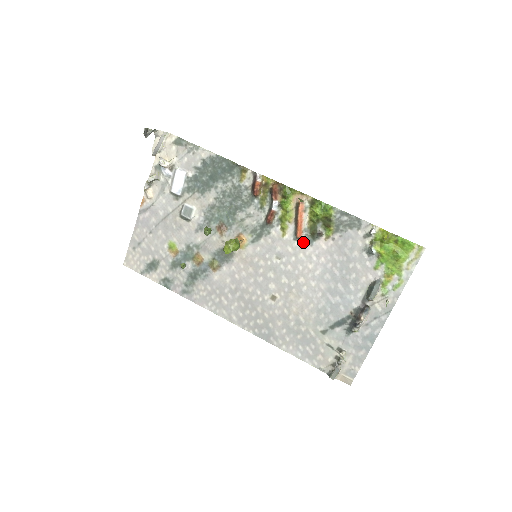
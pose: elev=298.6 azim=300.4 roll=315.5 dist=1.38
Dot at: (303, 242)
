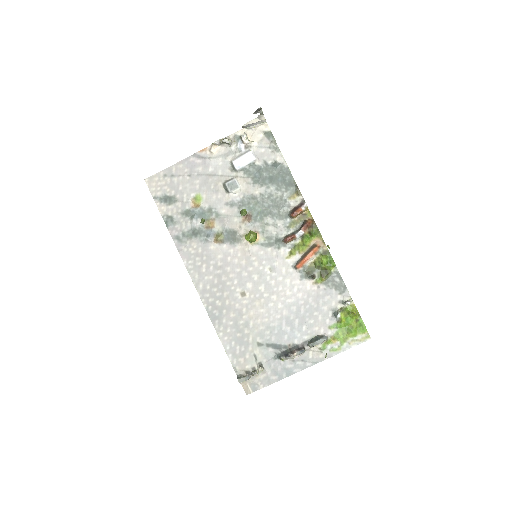
Dot at: (297, 273)
